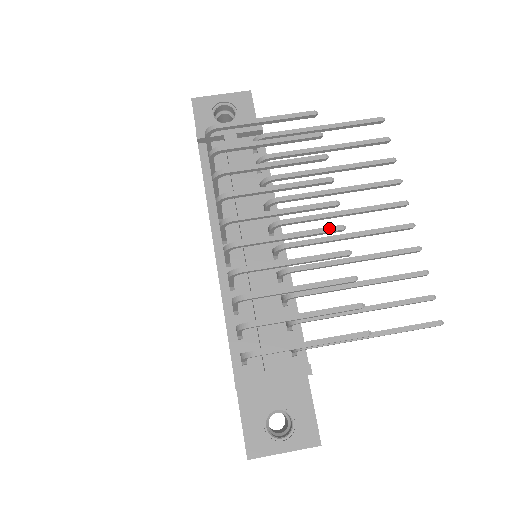
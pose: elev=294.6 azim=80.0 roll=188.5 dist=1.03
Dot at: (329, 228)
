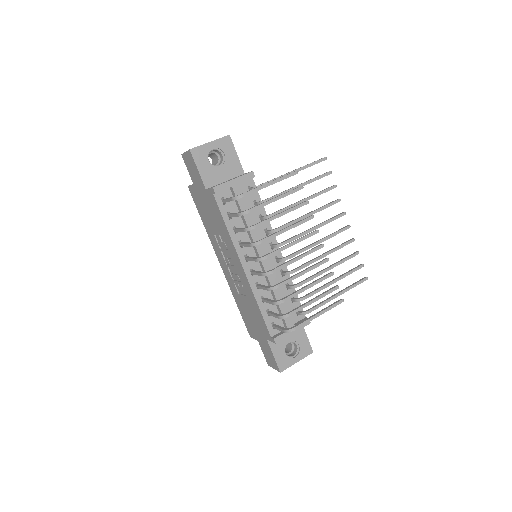
Dot at: (317, 248)
